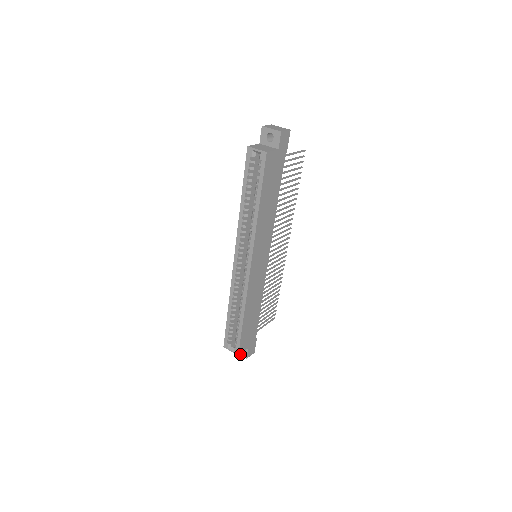
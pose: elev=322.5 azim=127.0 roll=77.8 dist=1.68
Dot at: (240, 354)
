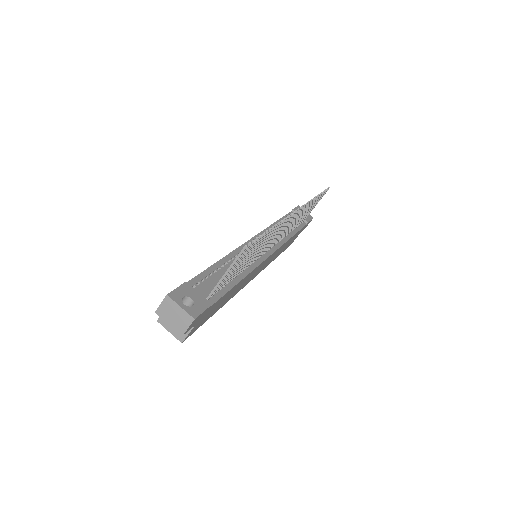
Dot at: occluded
